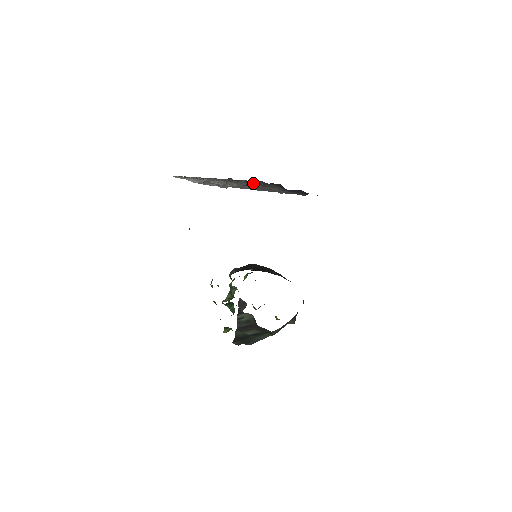
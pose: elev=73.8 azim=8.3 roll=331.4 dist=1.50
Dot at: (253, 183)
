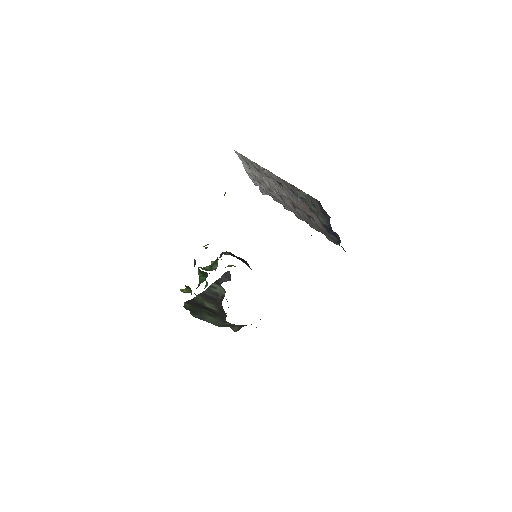
Dot at: (304, 202)
